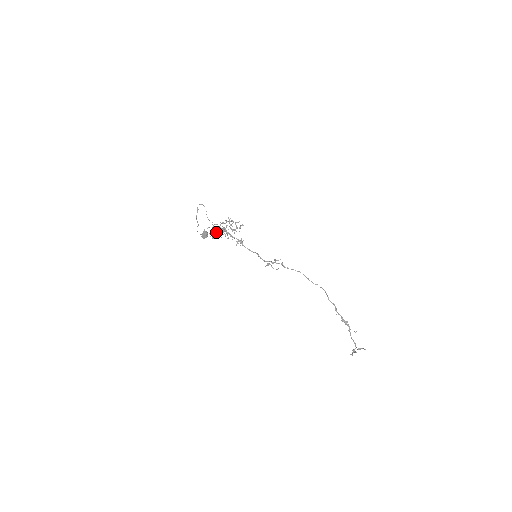
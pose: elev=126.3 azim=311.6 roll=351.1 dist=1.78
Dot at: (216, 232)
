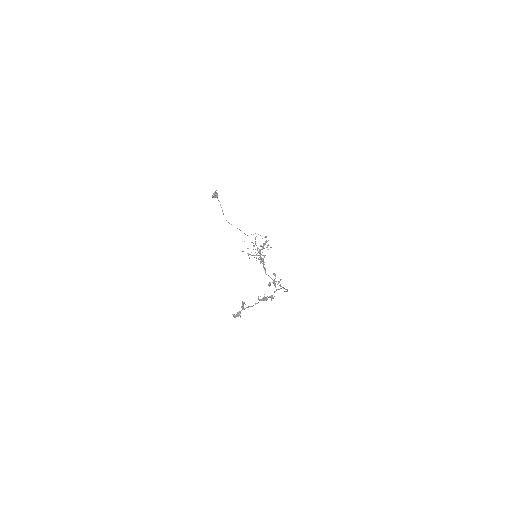
Dot at: occluded
